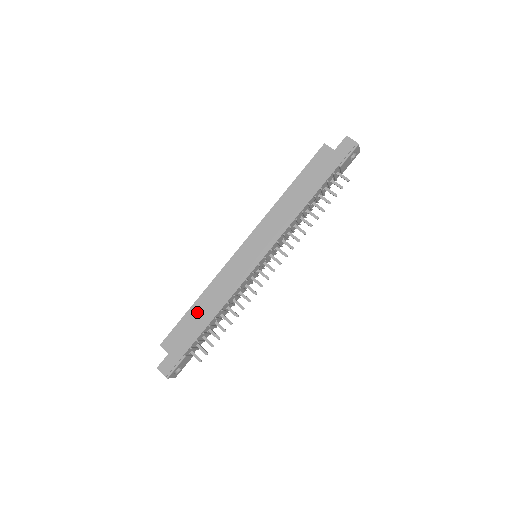
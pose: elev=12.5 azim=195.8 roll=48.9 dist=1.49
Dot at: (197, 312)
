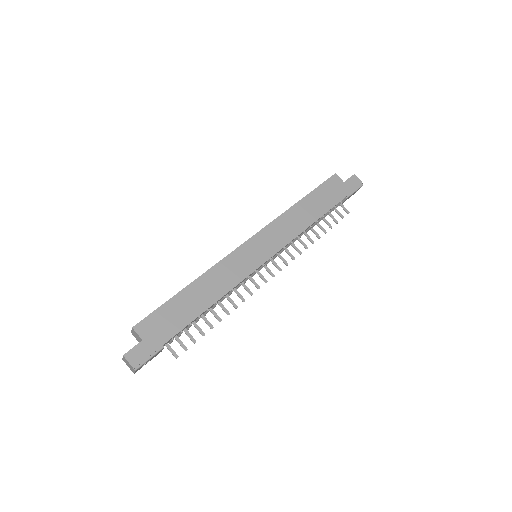
Dot at: (188, 298)
